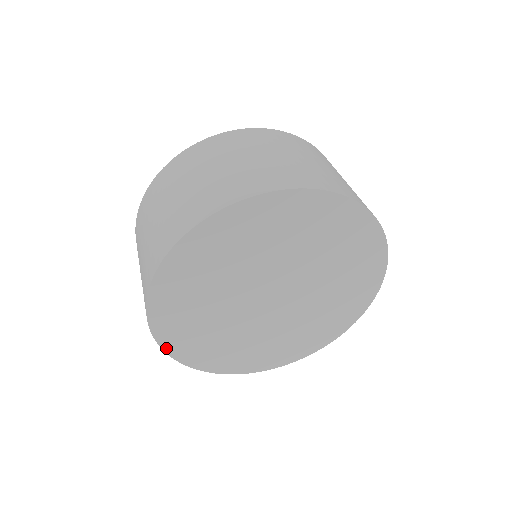
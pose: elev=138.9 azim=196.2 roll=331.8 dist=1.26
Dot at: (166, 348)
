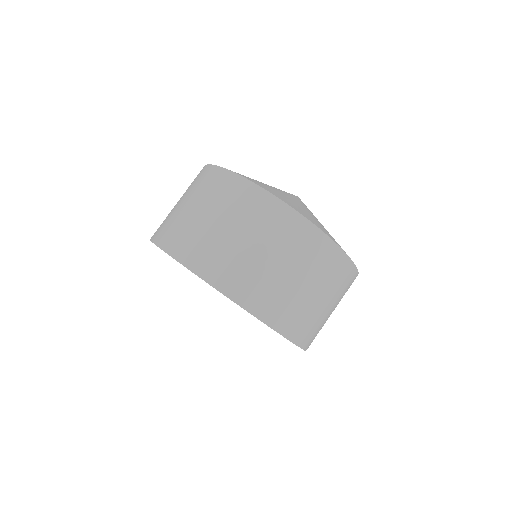
Dot at: occluded
